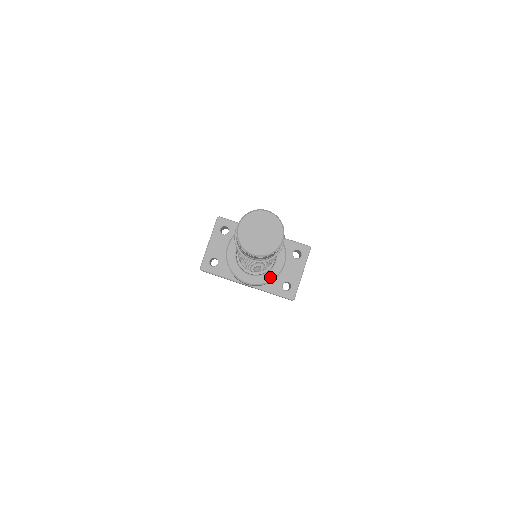
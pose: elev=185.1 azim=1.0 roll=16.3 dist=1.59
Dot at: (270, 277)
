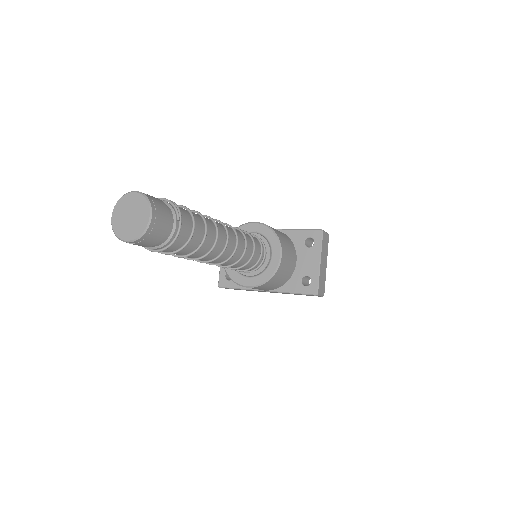
Dot at: (269, 274)
